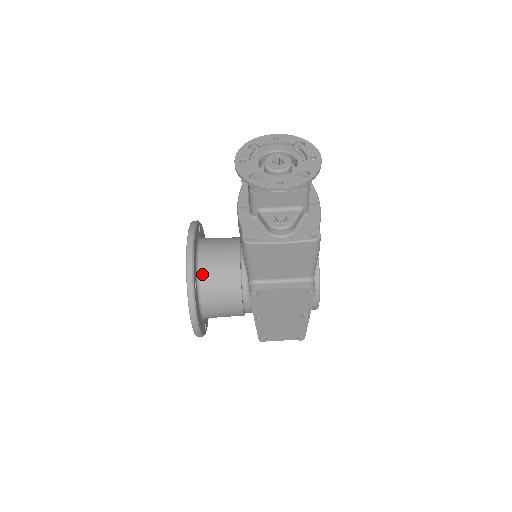
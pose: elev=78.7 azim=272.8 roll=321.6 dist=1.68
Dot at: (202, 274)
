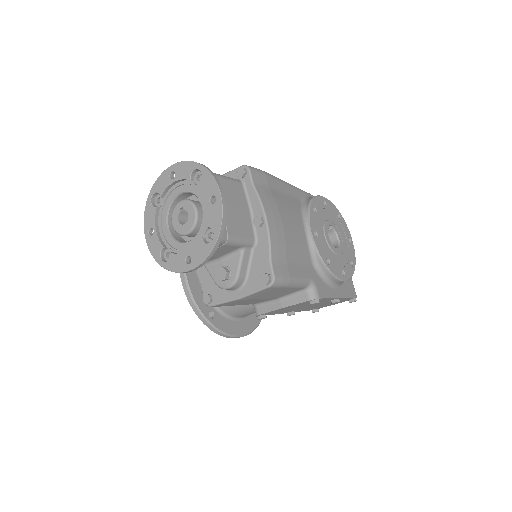
Dot at: occluded
